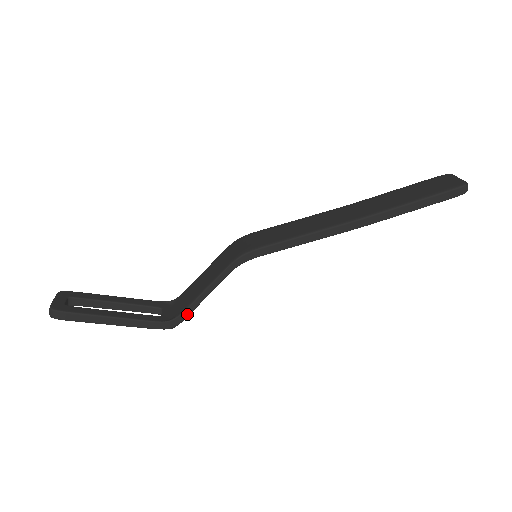
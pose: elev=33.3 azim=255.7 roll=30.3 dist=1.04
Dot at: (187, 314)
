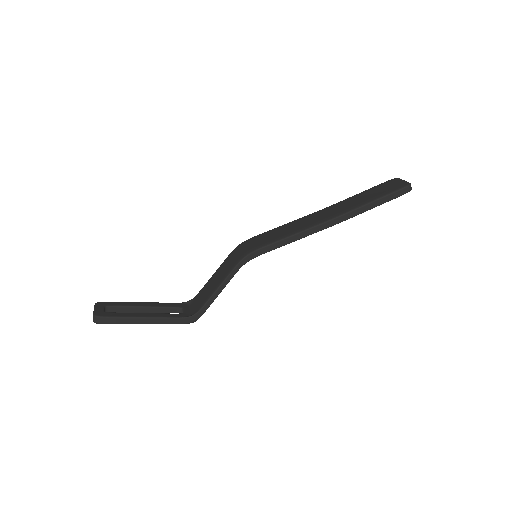
Dot at: (206, 309)
